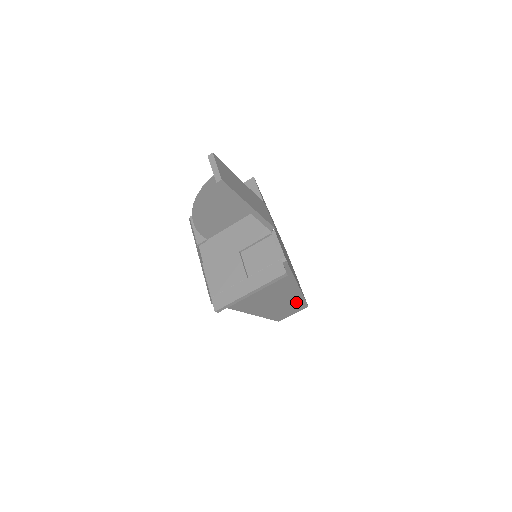
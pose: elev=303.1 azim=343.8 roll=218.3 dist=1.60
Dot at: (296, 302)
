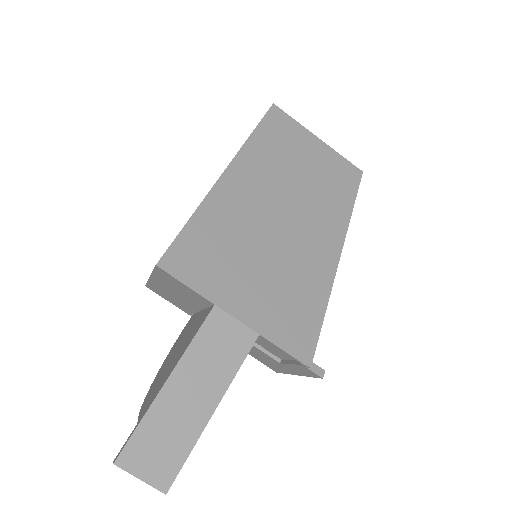
Dot at: occluded
